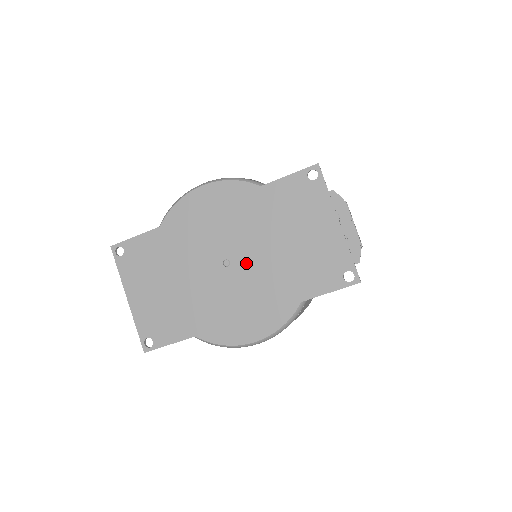
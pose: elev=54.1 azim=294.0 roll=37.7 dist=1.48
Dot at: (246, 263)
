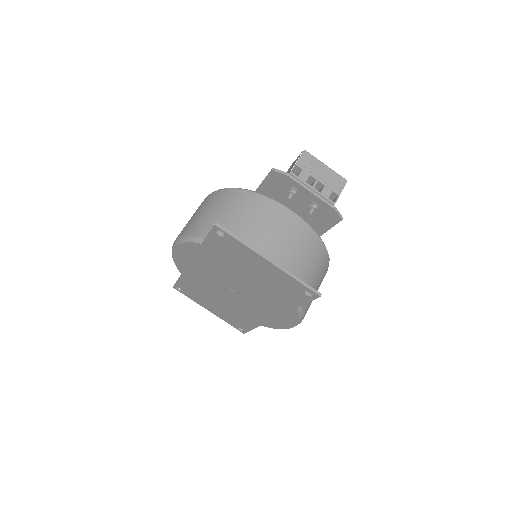
Dot at: (242, 290)
